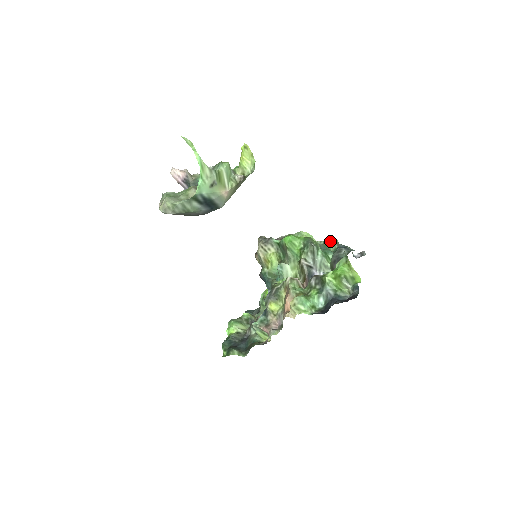
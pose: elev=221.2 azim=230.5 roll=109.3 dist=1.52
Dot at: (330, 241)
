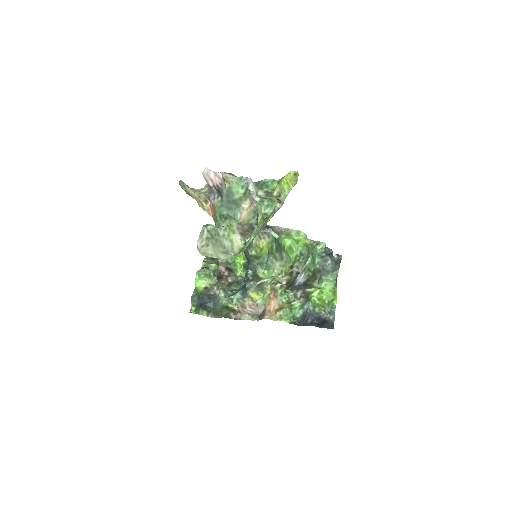
Dot at: (320, 243)
